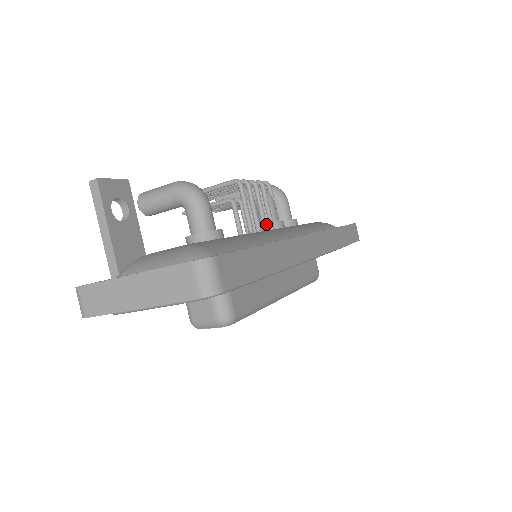
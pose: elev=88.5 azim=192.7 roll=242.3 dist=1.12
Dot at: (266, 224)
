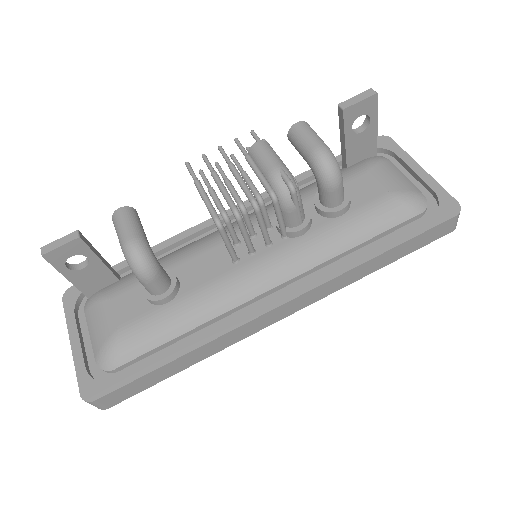
Dot at: (267, 241)
